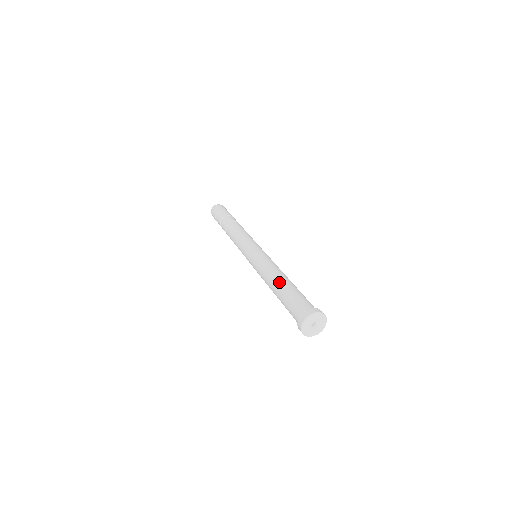
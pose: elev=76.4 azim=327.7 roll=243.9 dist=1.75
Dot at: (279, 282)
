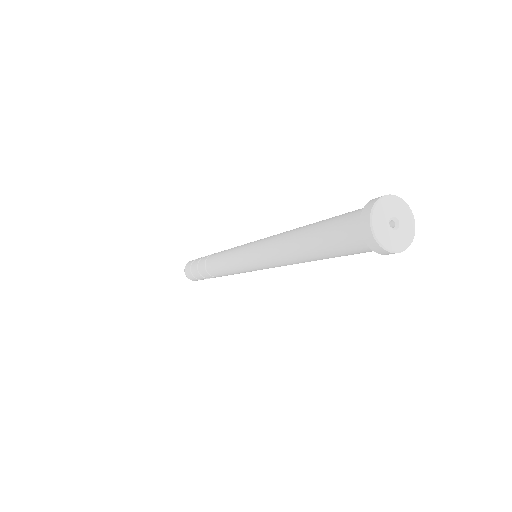
Dot at: occluded
